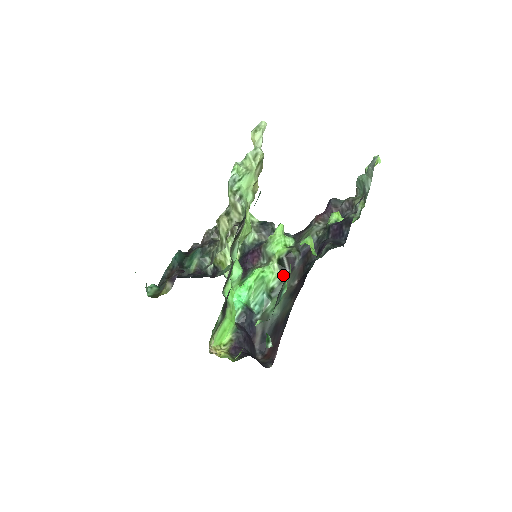
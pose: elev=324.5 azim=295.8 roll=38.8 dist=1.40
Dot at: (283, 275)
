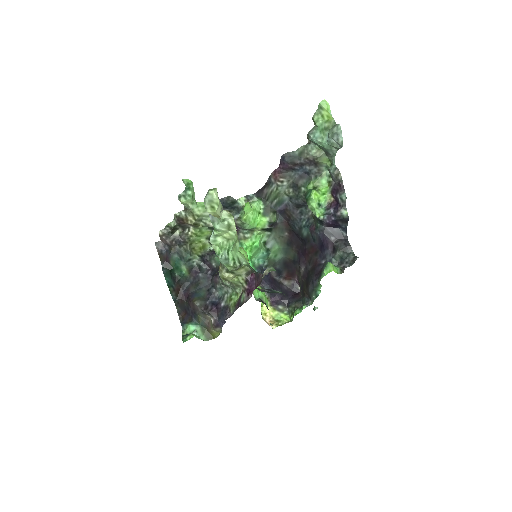
Dot at: (269, 231)
